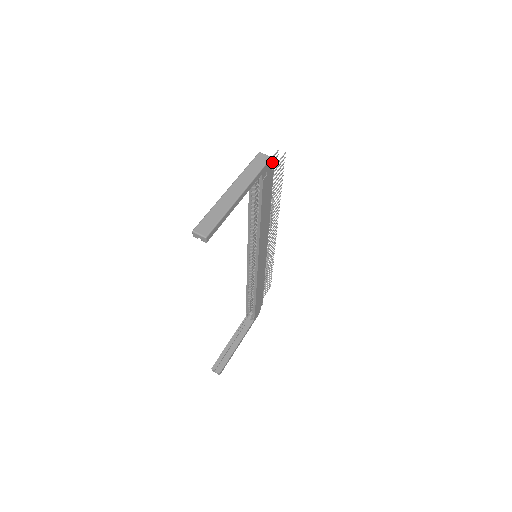
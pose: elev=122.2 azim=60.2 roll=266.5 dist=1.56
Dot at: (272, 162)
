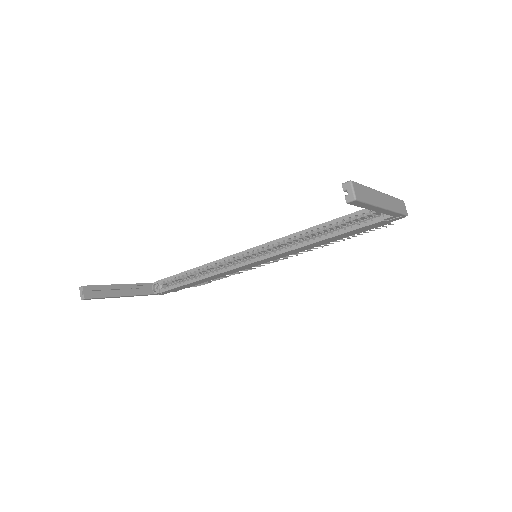
Dot at: occluded
